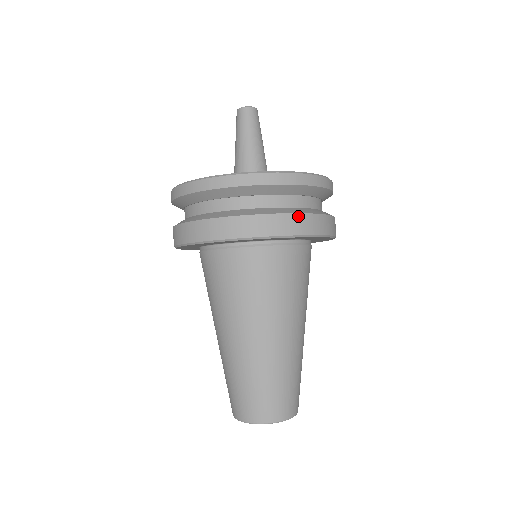
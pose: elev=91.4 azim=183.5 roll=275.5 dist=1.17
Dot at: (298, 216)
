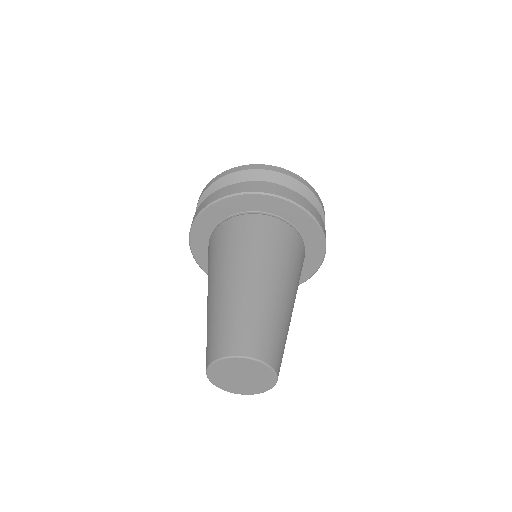
Dot at: (321, 218)
